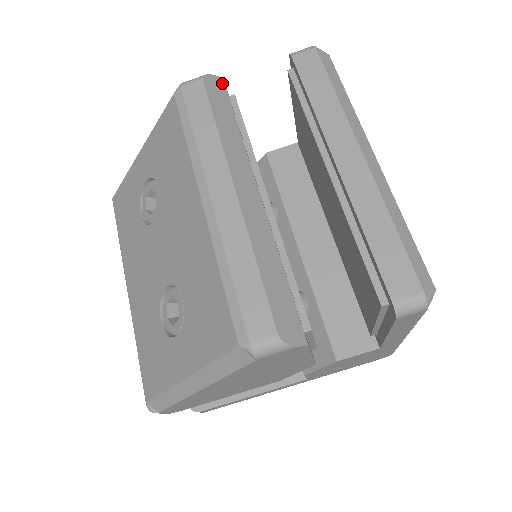
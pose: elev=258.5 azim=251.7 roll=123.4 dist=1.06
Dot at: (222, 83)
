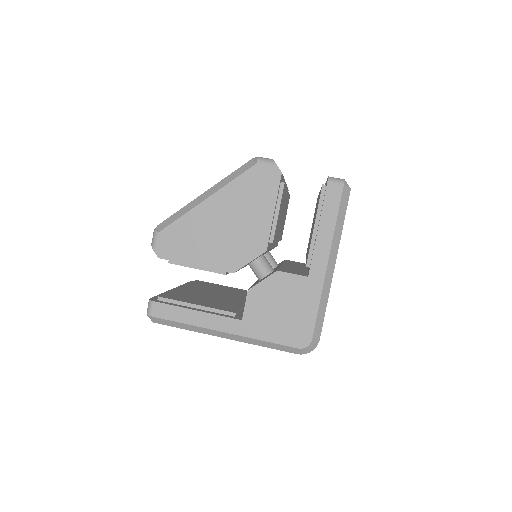
Dot at: occluded
